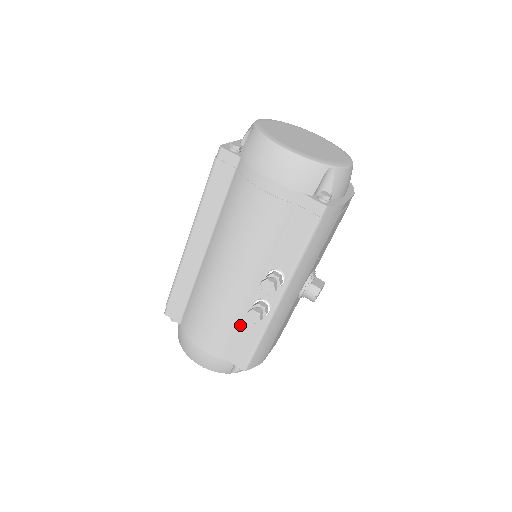
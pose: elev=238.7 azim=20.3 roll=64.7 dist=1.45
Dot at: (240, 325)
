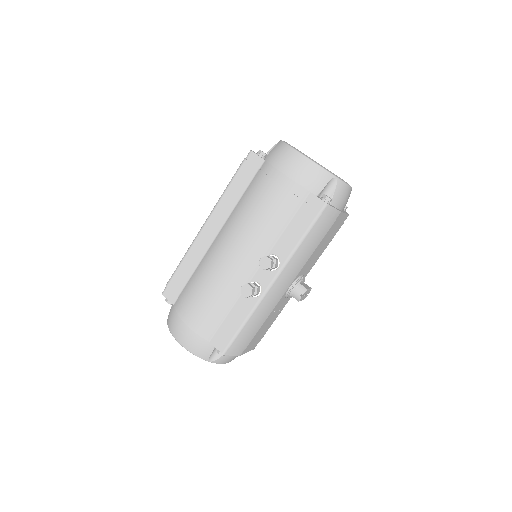
Dot at: (230, 306)
